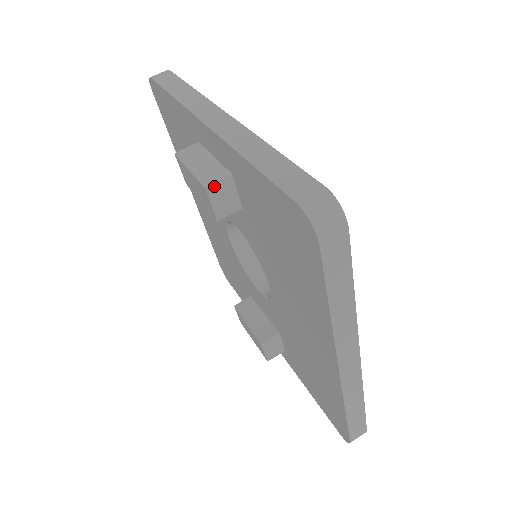
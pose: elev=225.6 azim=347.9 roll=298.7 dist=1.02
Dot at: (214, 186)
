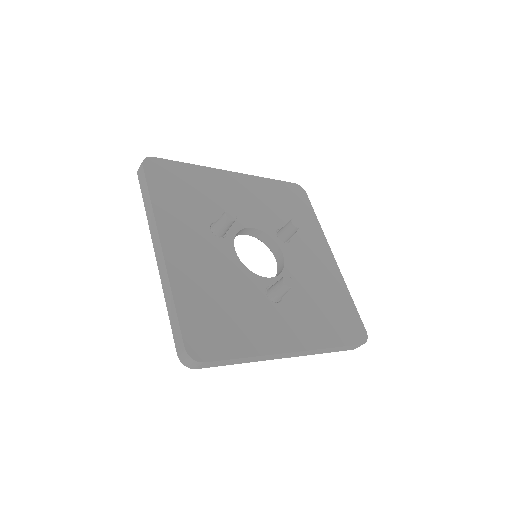
Dot at: occluded
